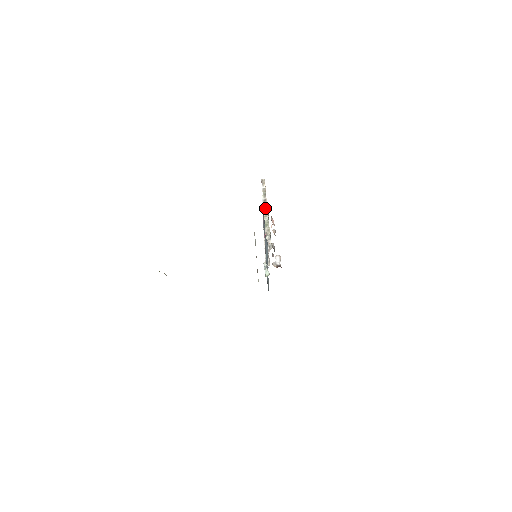
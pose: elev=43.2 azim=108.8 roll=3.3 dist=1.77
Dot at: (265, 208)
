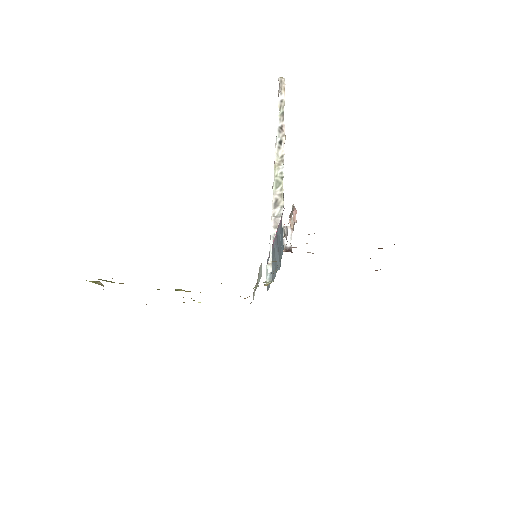
Dot at: (280, 146)
